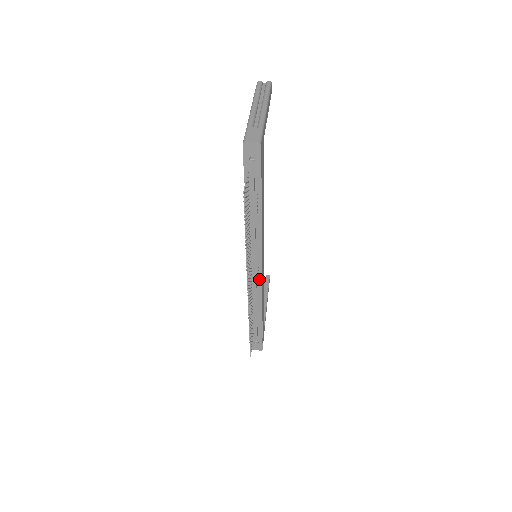
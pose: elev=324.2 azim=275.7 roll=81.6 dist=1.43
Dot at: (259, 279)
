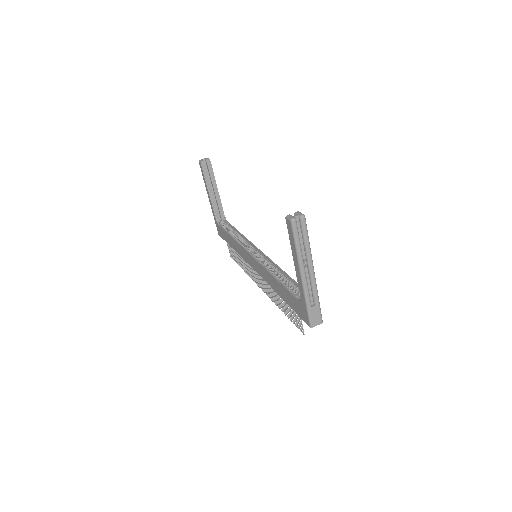
Dot at: occluded
